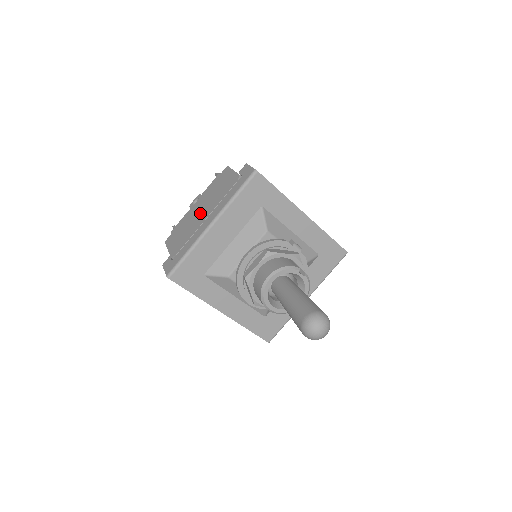
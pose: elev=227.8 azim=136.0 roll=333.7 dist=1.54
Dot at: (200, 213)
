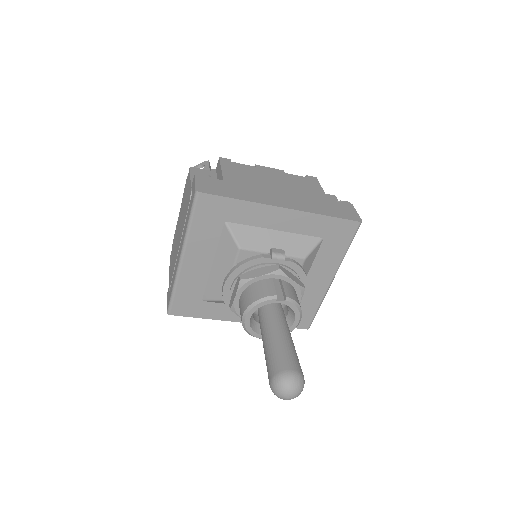
Dot at: (178, 235)
